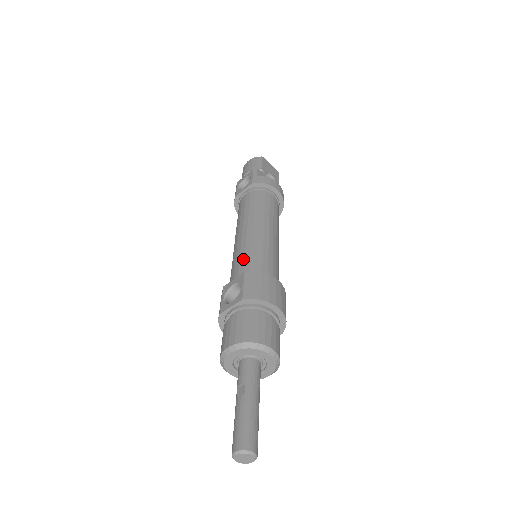
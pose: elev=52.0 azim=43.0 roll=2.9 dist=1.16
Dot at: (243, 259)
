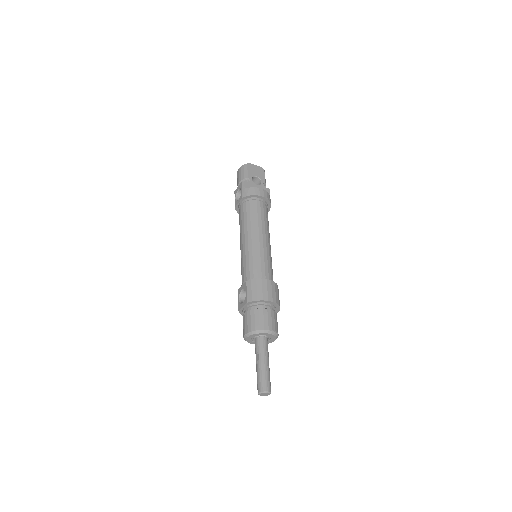
Dot at: (245, 268)
